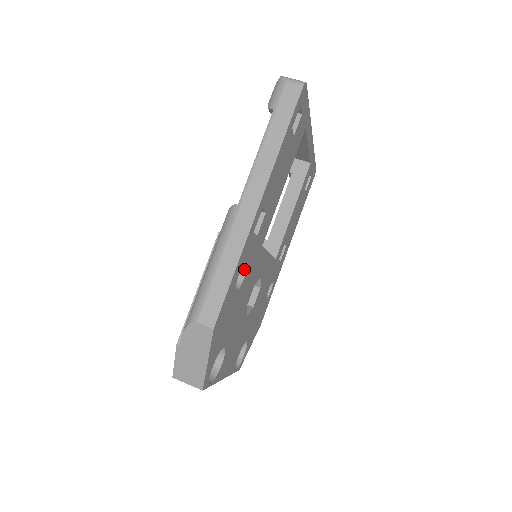
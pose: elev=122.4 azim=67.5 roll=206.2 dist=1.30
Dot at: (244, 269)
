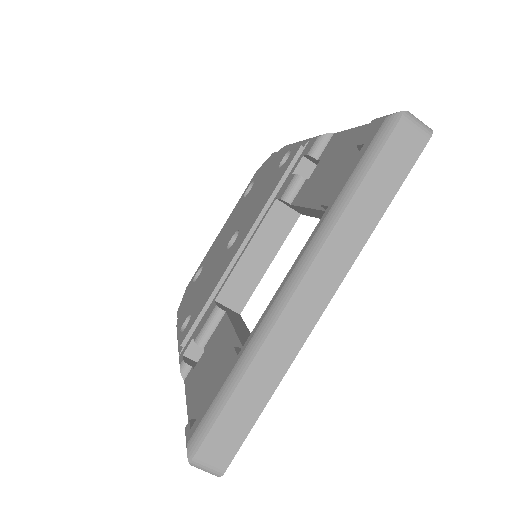
Dot at: occluded
